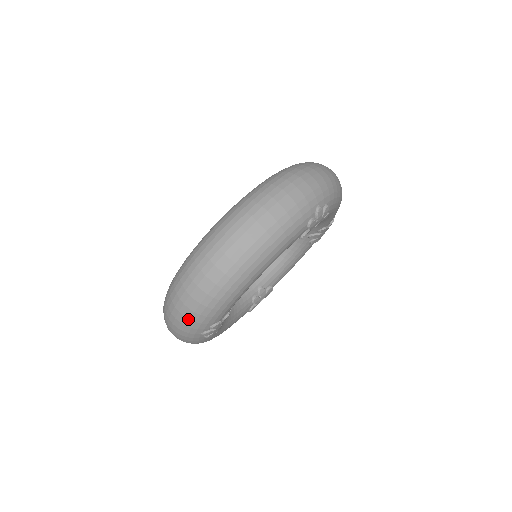
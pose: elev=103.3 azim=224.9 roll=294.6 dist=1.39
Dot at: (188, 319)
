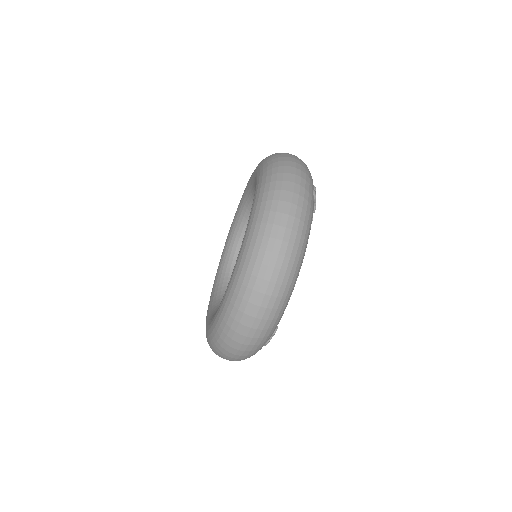
Dot at: (257, 338)
